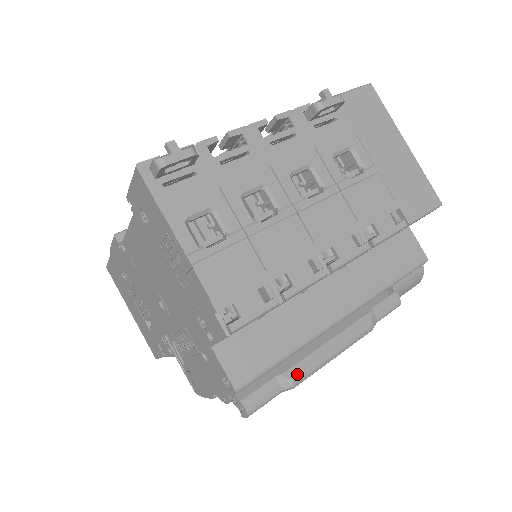
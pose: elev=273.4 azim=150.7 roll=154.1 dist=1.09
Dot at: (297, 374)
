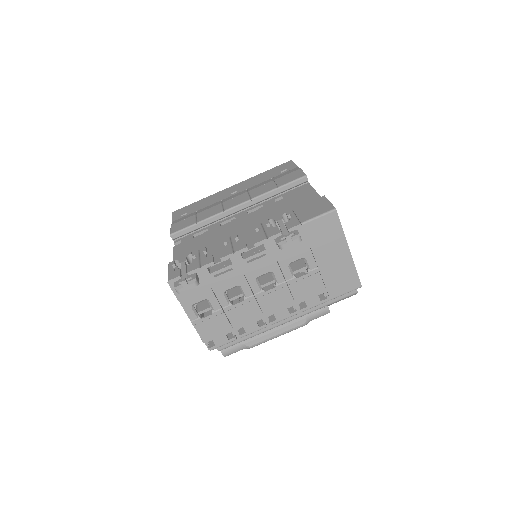
Dot at: (253, 345)
